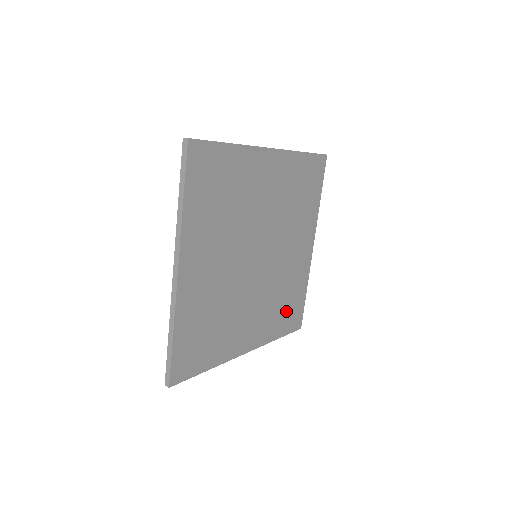
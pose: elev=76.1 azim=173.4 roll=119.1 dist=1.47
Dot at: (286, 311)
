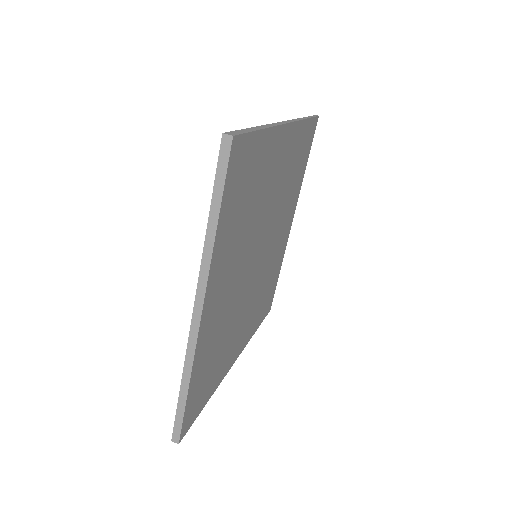
Dot at: (265, 300)
